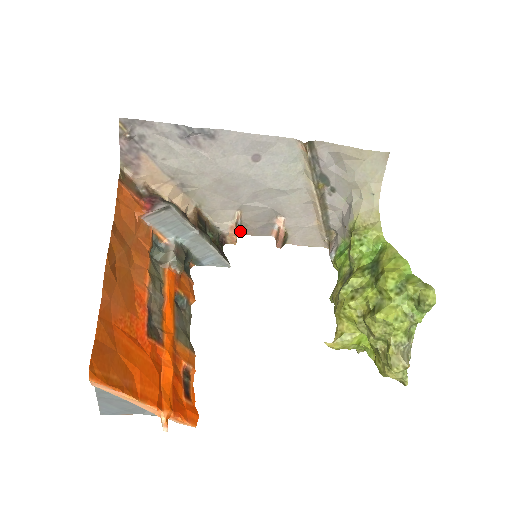
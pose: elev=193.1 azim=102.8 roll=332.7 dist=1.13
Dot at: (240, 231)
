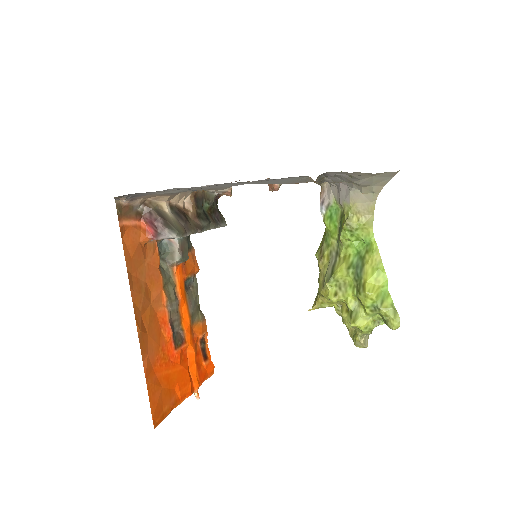
Dot at: occluded
